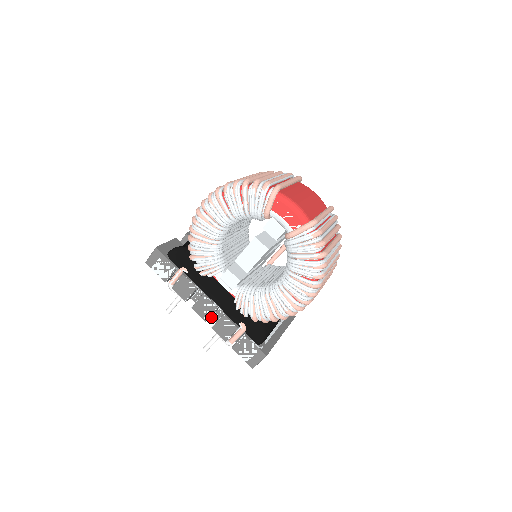
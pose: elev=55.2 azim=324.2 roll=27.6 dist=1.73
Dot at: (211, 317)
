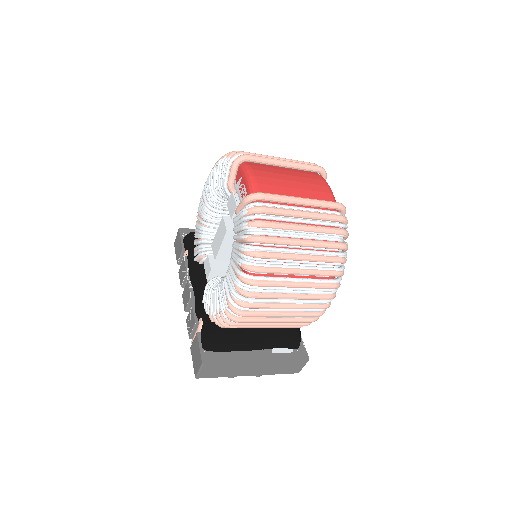
Dot at: occluded
